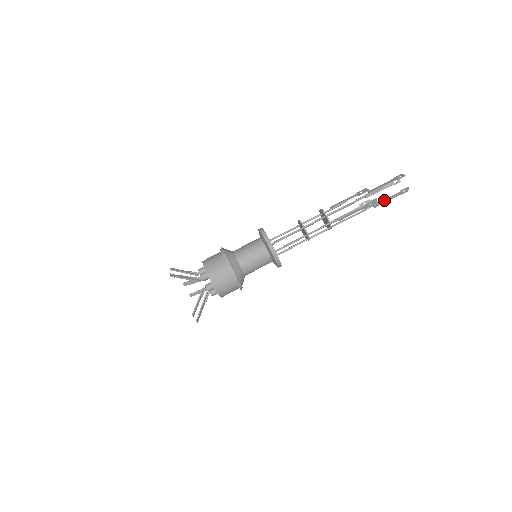
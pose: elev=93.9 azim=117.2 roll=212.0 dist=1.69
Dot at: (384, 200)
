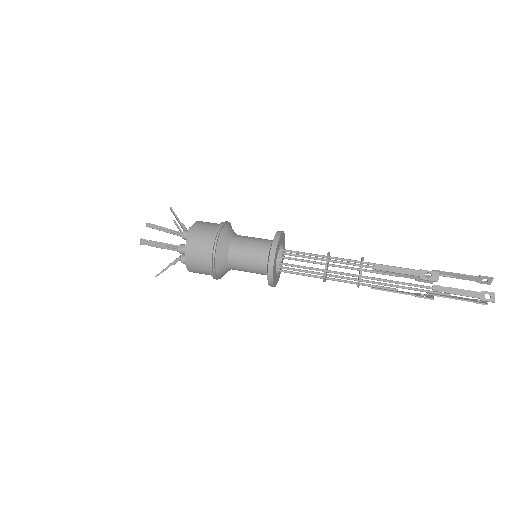
Dot at: (451, 287)
